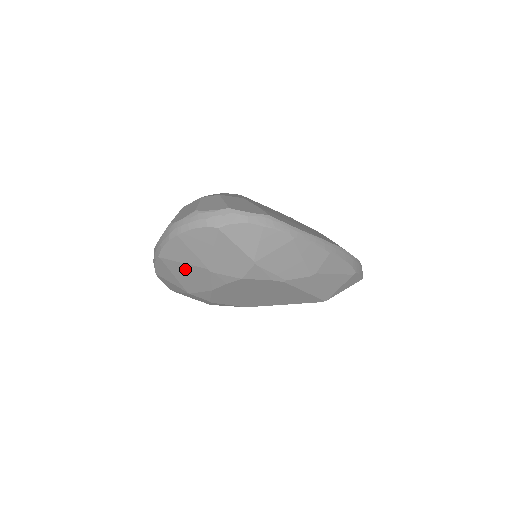
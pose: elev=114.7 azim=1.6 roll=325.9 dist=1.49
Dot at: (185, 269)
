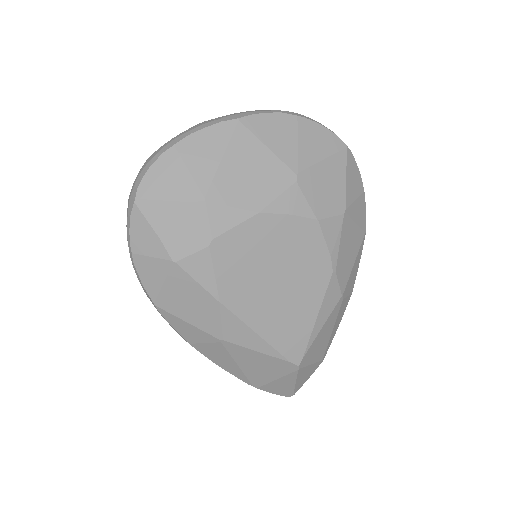
Dot at: (258, 158)
